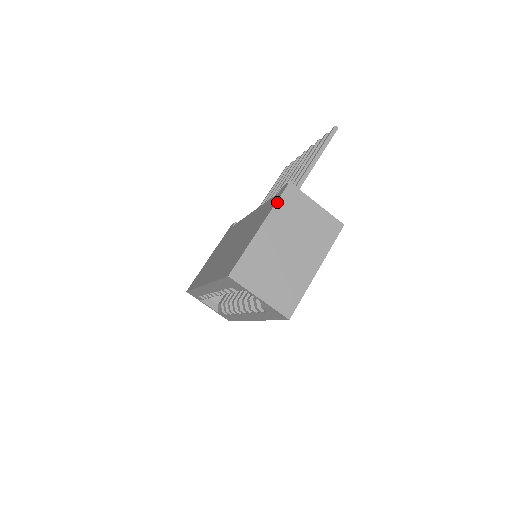
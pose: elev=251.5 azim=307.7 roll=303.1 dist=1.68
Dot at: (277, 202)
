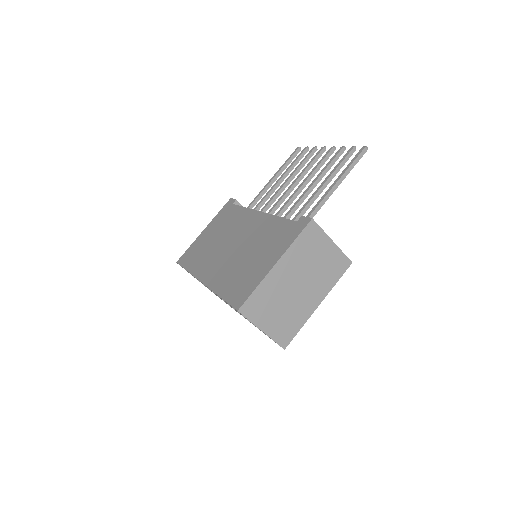
Dot at: (296, 239)
